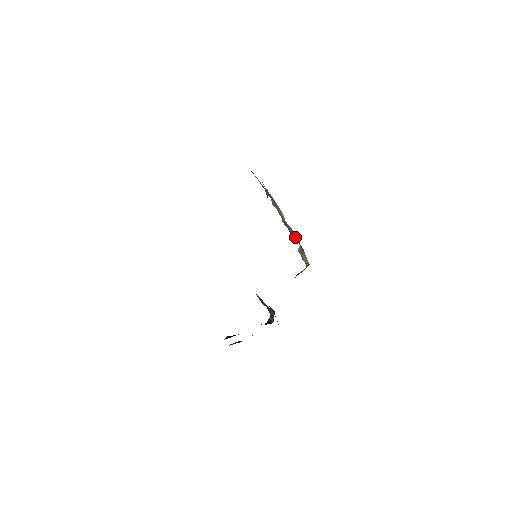
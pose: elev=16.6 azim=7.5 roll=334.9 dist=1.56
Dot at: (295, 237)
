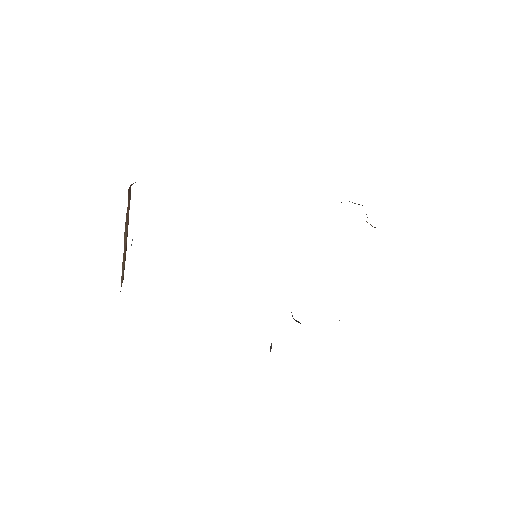
Dot at: occluded
